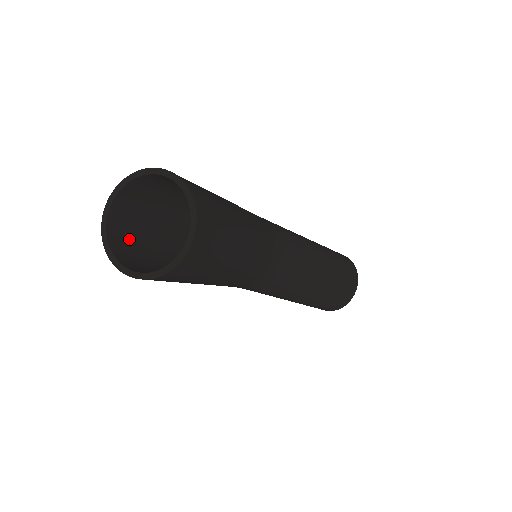
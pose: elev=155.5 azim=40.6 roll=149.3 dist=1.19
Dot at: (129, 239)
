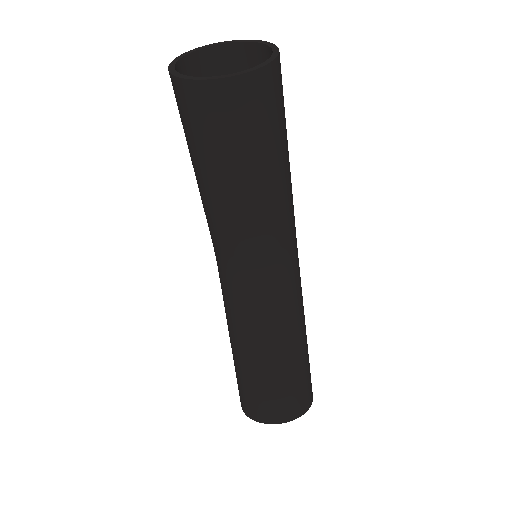
Dot at: occluded
